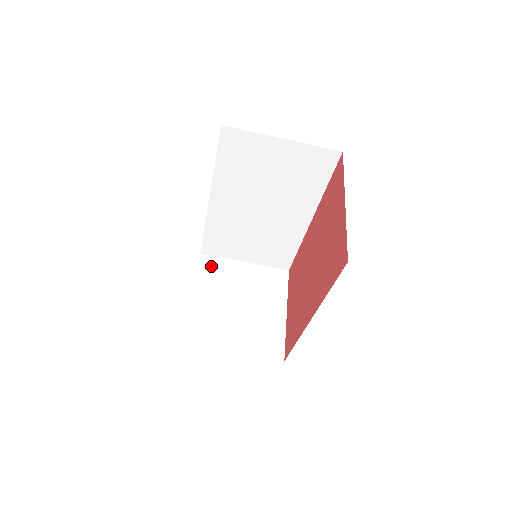
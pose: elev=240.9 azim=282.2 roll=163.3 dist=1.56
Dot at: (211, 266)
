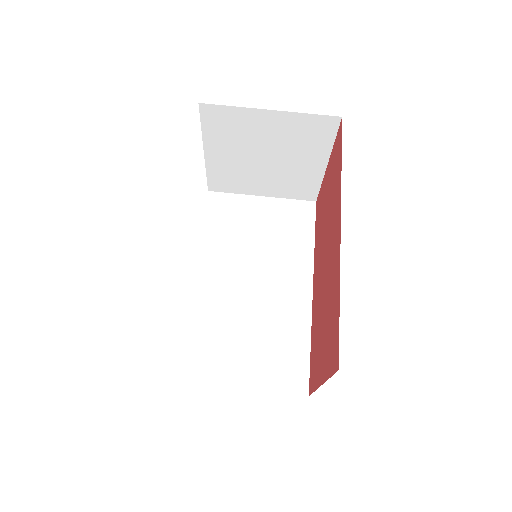
Dot at: occluded
